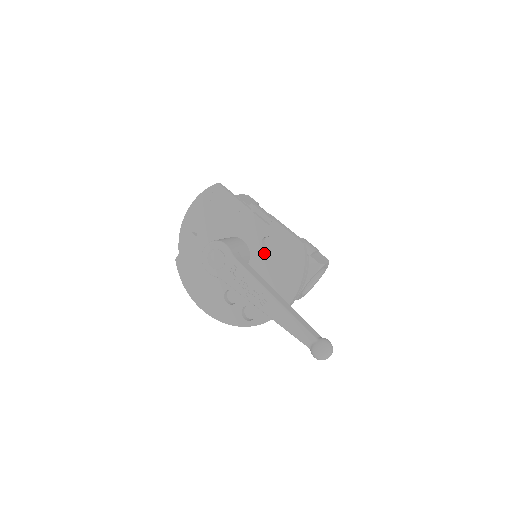
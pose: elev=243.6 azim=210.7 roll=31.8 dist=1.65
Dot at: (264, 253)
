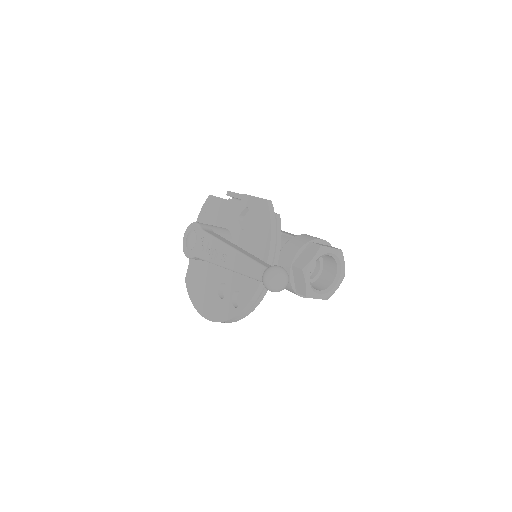
Dot at: (241, 229)
